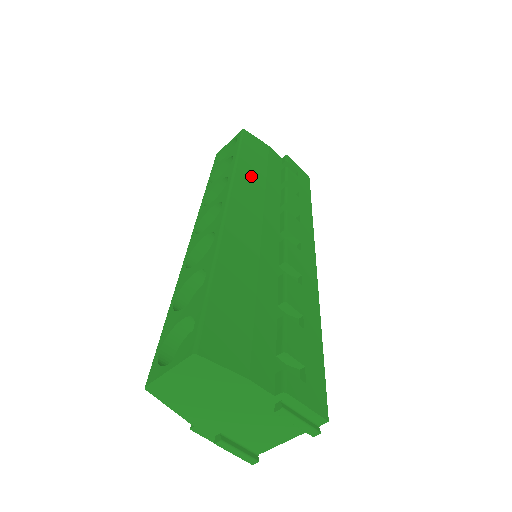
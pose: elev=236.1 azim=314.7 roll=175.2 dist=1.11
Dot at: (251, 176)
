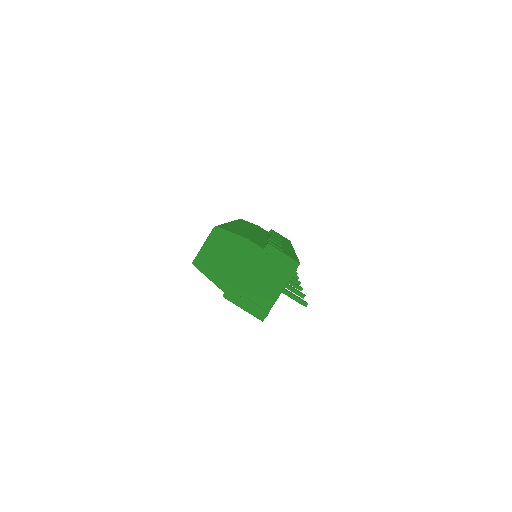
Dot at: (246, 224)
